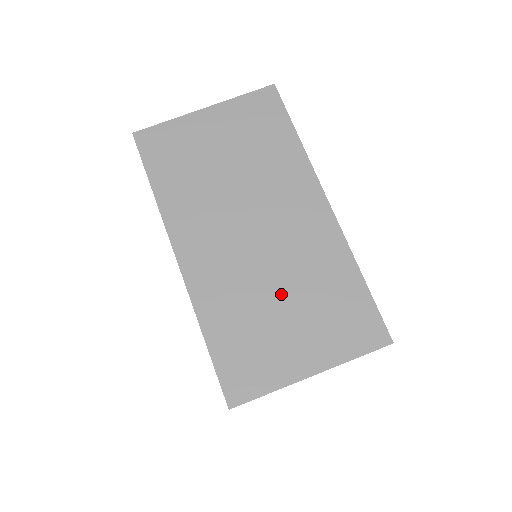
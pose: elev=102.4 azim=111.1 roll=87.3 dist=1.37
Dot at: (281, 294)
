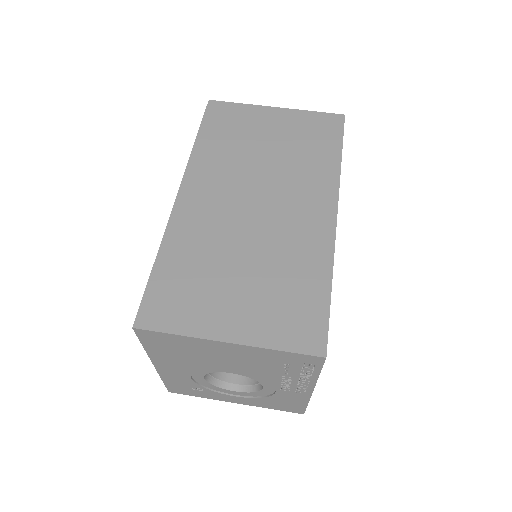
Dot at: (246, 261)
